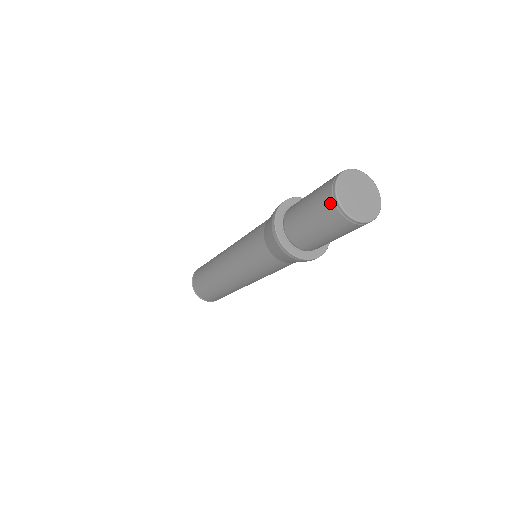
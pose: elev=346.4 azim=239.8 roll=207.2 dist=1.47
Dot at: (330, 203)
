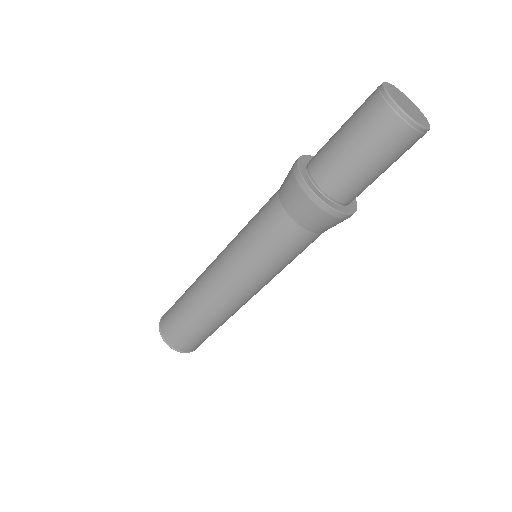
Dot at: (384, 111)
